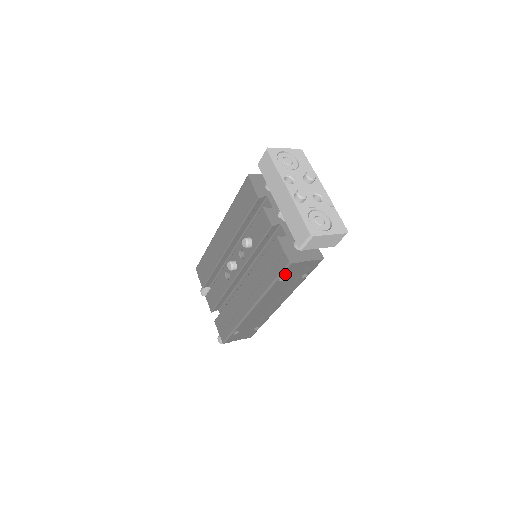
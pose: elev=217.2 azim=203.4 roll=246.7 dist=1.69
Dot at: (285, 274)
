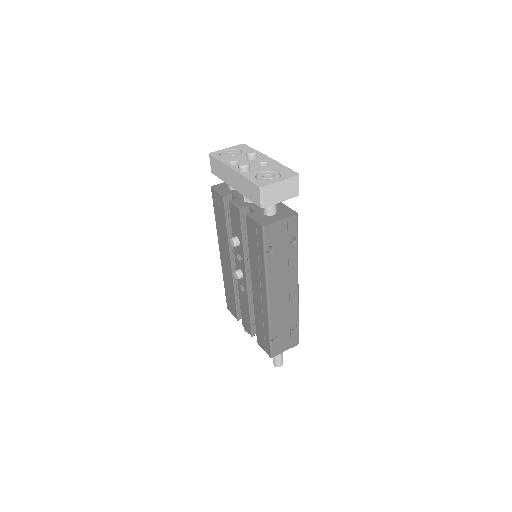
Dot at: (268, 243)
